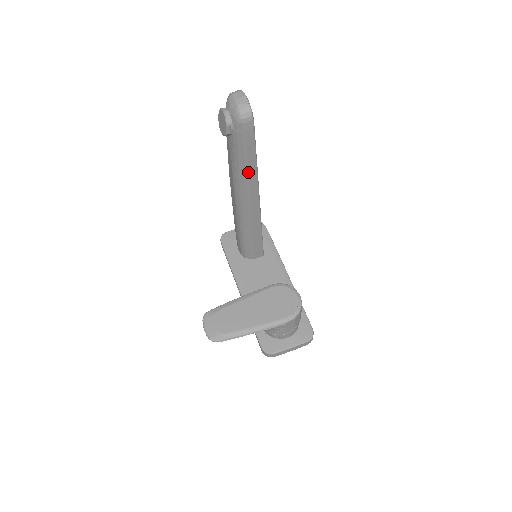
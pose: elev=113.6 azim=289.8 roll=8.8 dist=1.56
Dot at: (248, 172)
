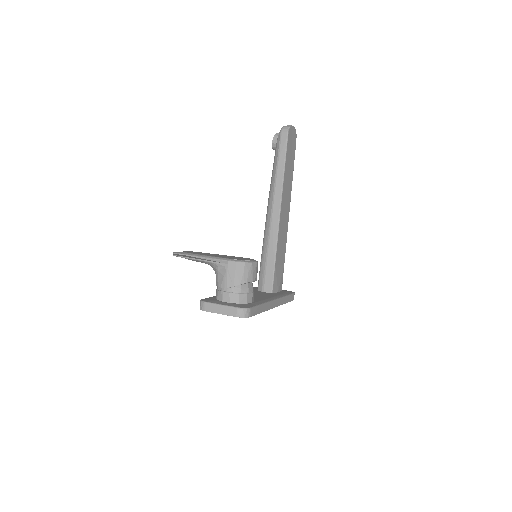
Dot at: (277, 176)
